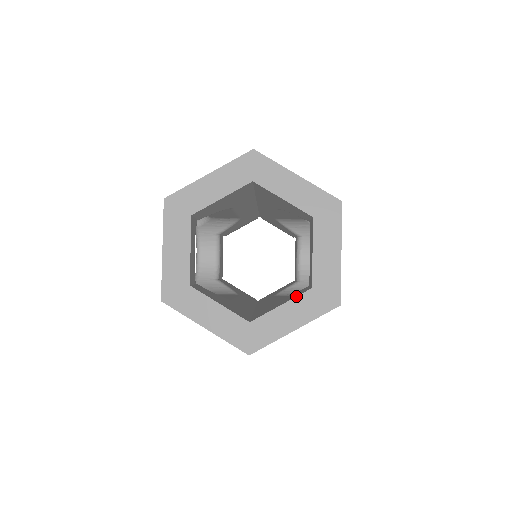
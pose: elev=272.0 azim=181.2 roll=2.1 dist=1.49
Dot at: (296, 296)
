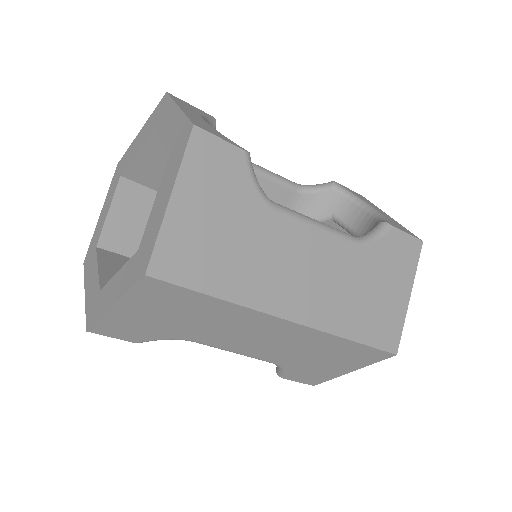
Dot at: (162, 178)
